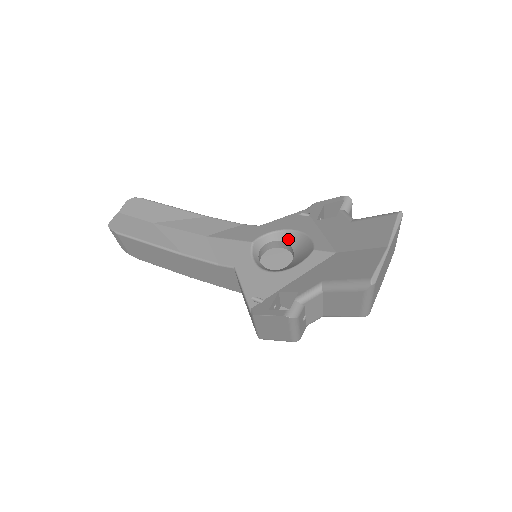
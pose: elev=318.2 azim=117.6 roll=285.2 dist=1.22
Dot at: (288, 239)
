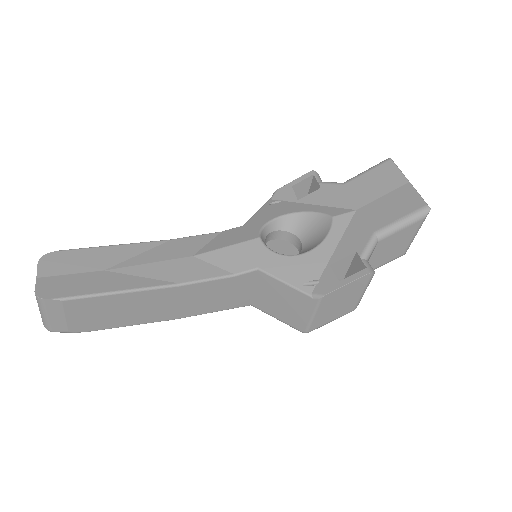
Dot at: (283, 226)
